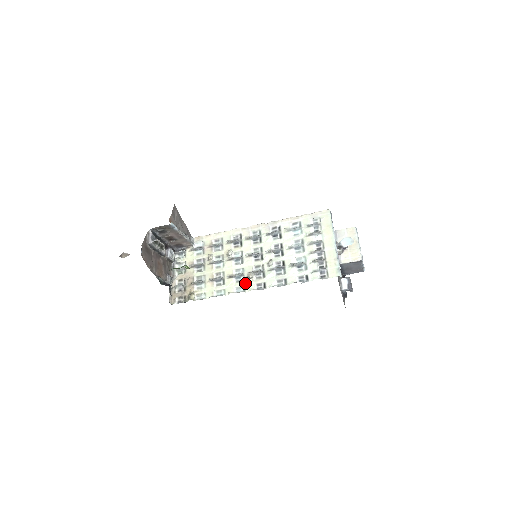
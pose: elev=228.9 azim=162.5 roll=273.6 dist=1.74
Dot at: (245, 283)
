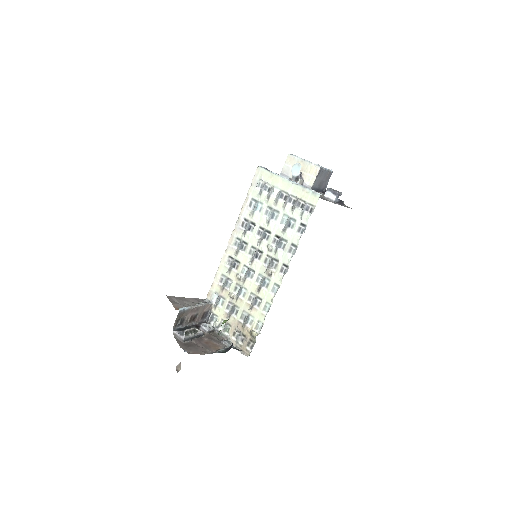
Dot at: (272, 281)
